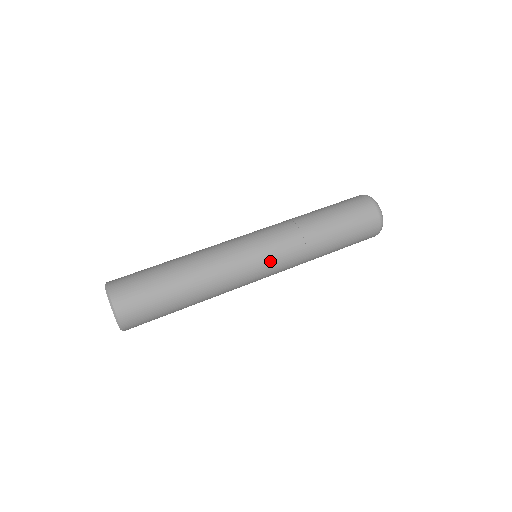
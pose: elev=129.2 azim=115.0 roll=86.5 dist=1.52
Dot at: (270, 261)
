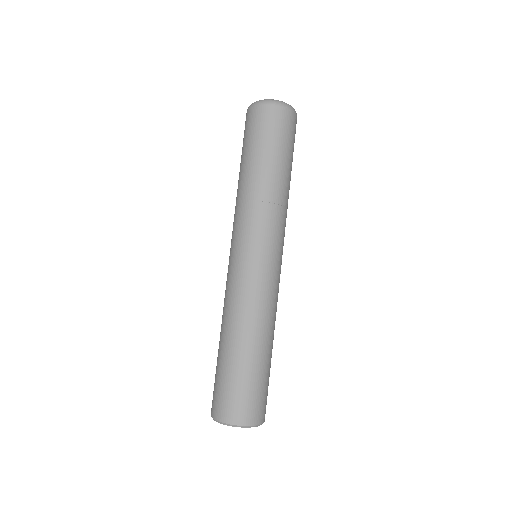
Dot at: occluded
